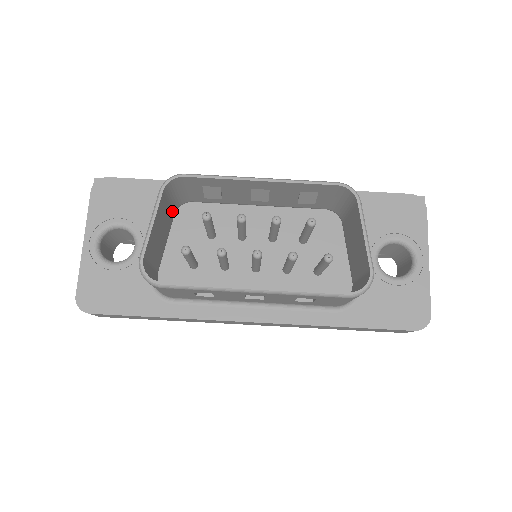
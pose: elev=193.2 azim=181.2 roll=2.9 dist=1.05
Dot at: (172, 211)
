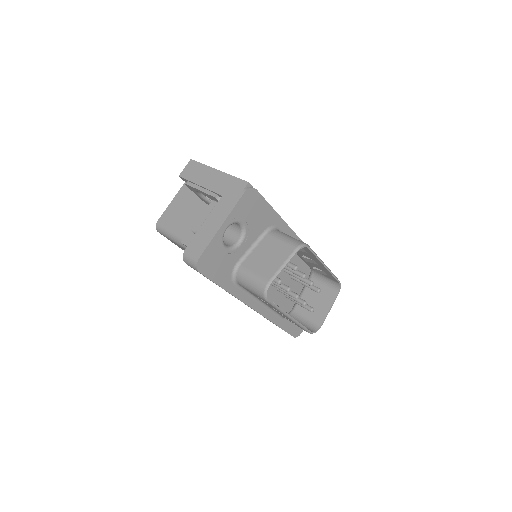
Dot at: (272, 239)
